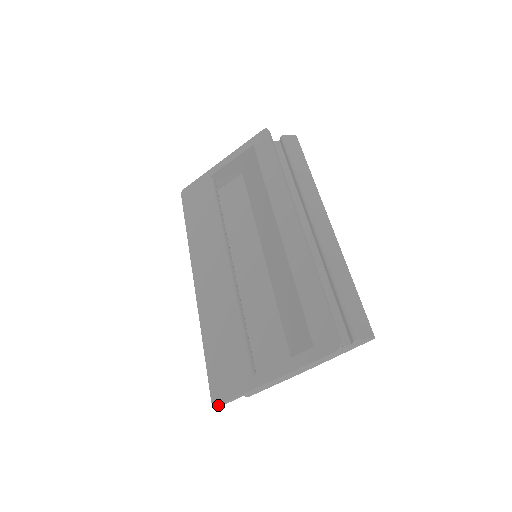
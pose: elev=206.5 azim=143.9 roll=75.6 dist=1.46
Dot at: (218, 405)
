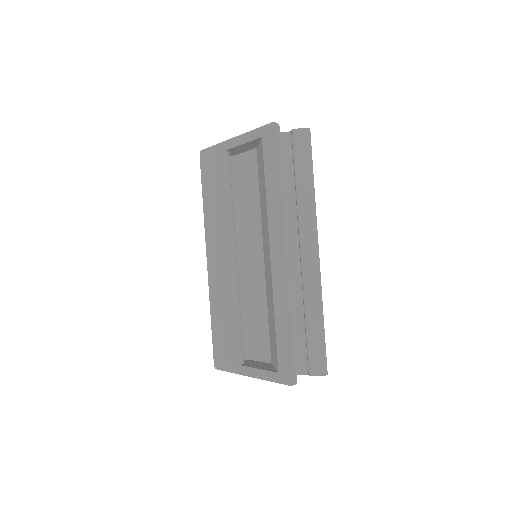
Dot at: (218, 369)
